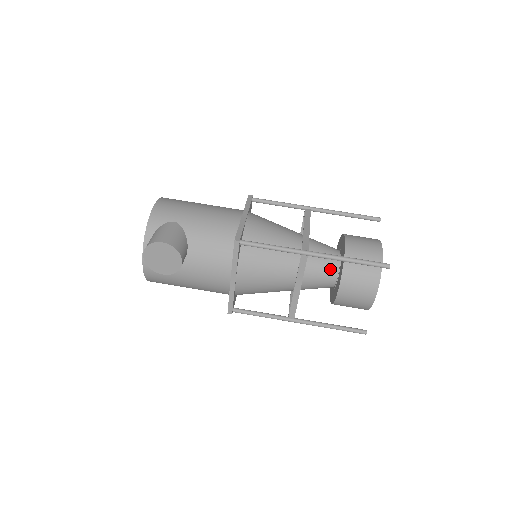
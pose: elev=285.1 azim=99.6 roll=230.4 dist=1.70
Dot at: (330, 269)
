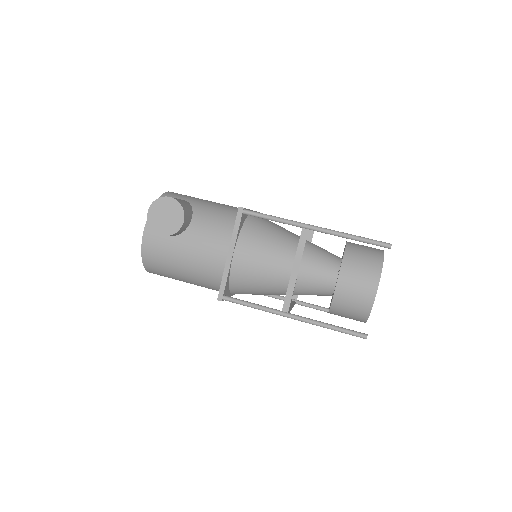
Dot at: (330, 265)
